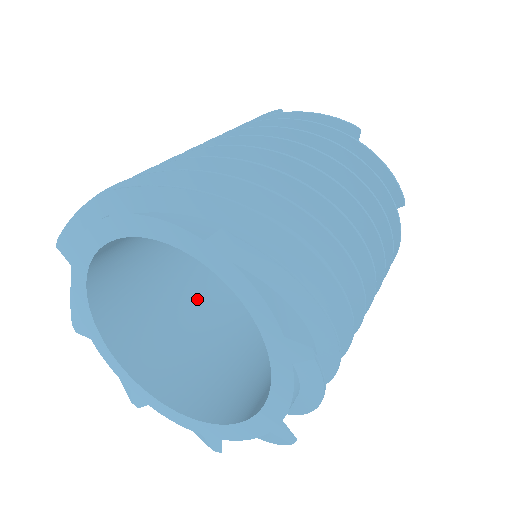
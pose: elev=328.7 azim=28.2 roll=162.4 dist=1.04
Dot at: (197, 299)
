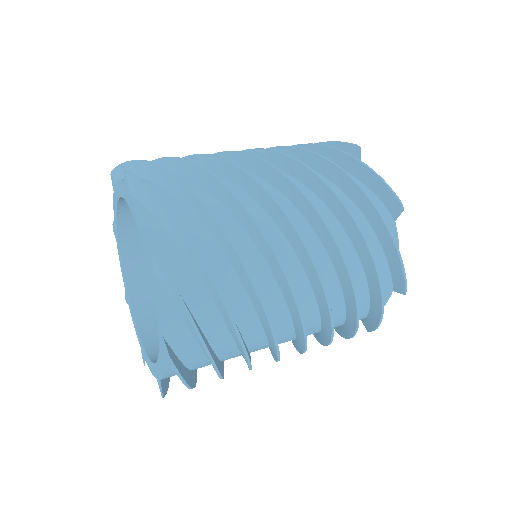
Dot at: occluded
